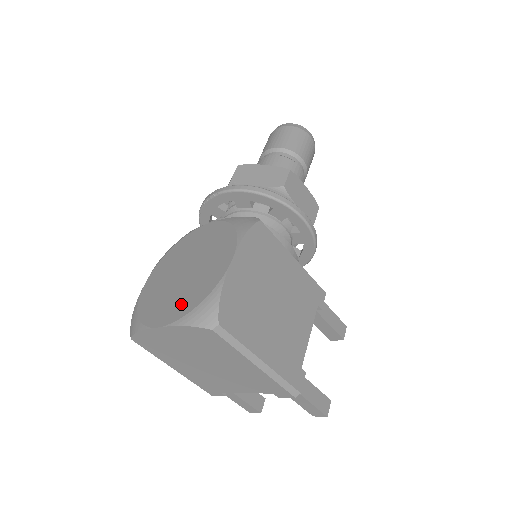
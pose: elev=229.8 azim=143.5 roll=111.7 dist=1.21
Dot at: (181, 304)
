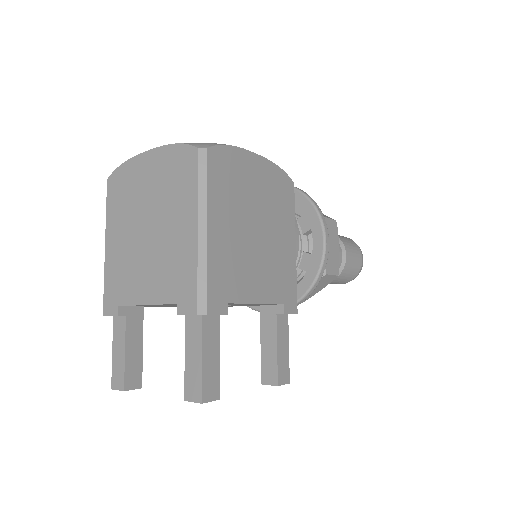
Dot at: occluded
